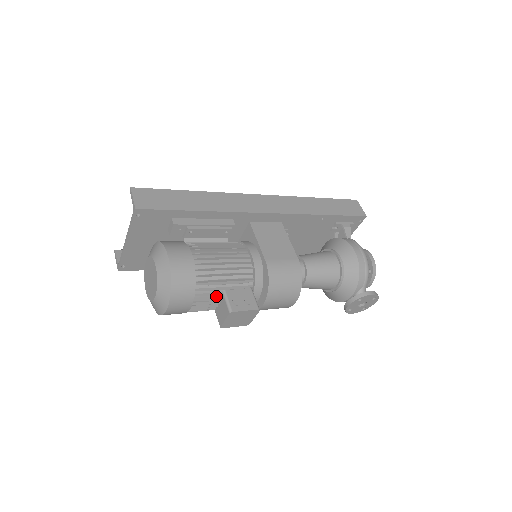
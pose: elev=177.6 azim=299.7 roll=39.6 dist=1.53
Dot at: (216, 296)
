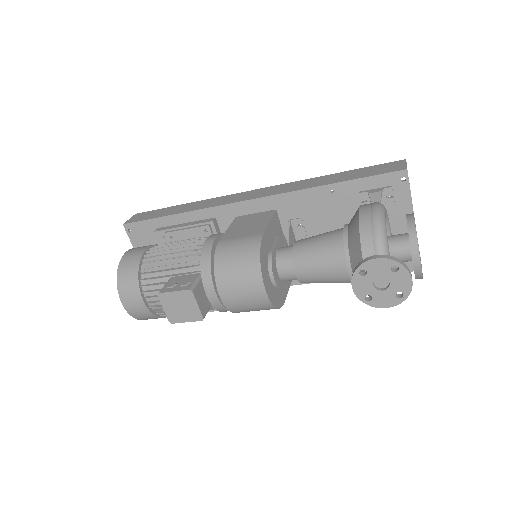
Dot at: occluded
